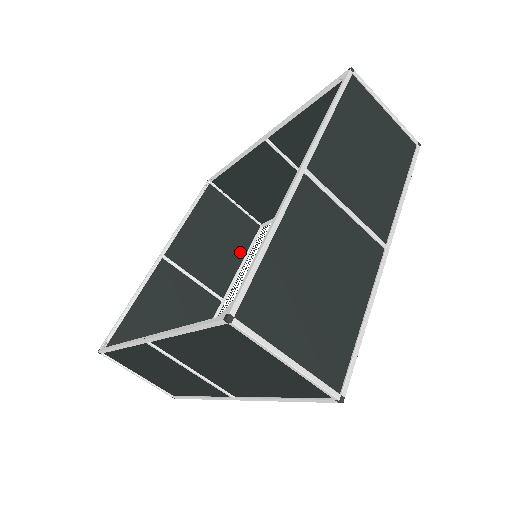
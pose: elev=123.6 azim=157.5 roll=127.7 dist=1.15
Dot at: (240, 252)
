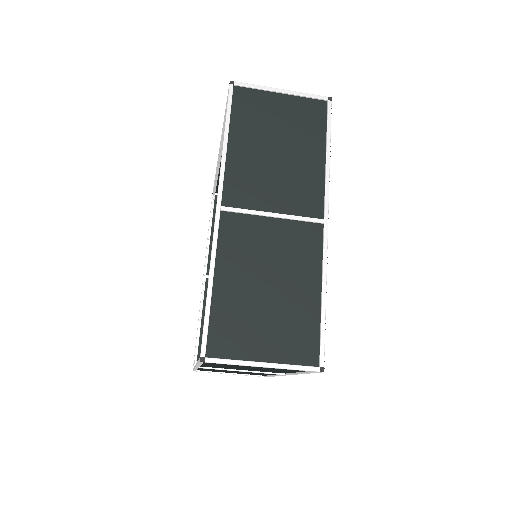
Dot at: occluded
